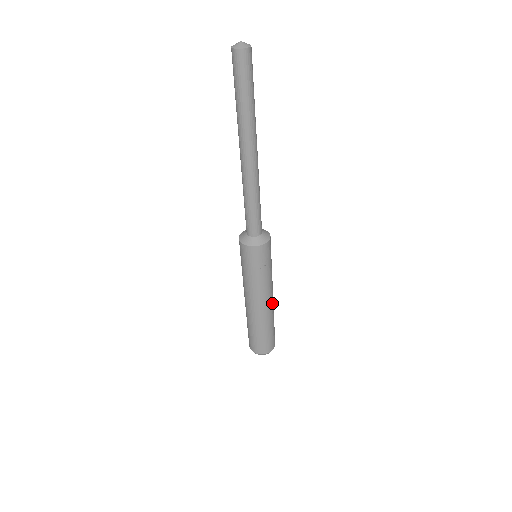
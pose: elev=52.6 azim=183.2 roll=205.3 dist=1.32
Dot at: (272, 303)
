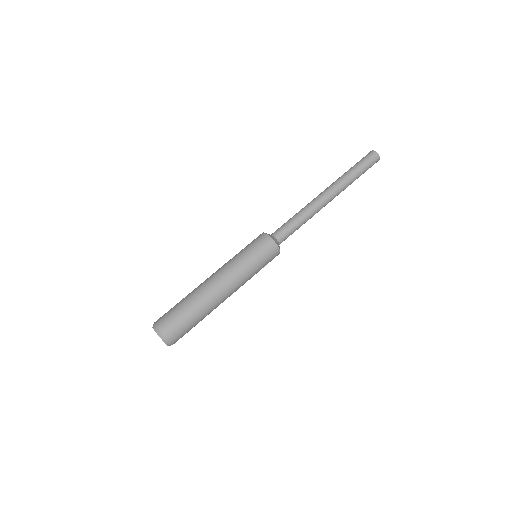
Dot at: (223, 301)
